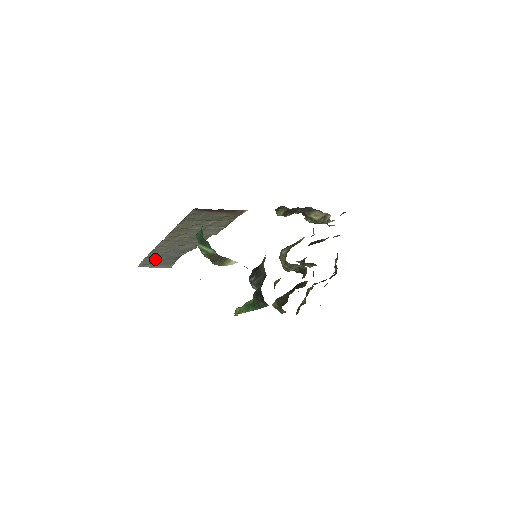
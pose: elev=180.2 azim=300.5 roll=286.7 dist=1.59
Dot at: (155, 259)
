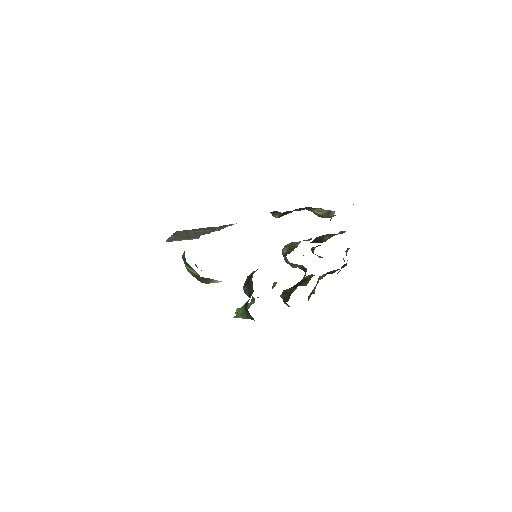
Dot at: occluded
